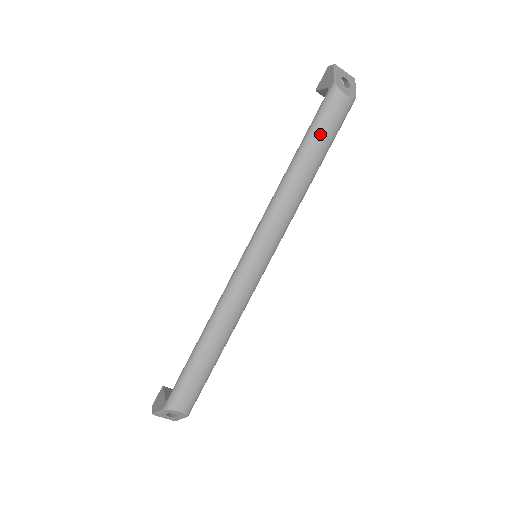
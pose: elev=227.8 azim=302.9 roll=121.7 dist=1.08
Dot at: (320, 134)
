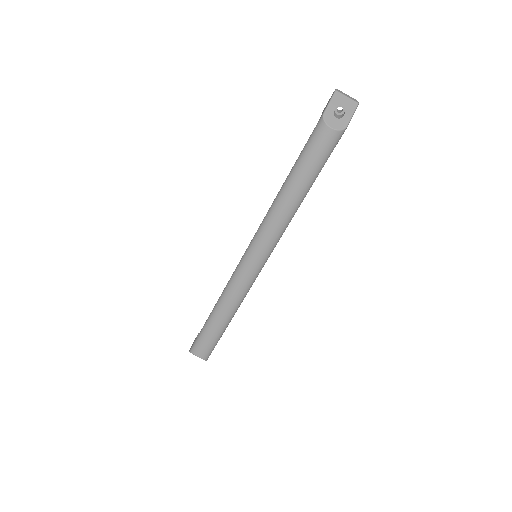
Dot at: (306, 163)
